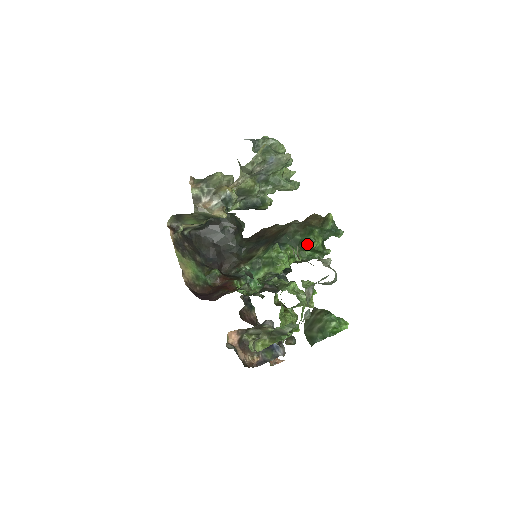
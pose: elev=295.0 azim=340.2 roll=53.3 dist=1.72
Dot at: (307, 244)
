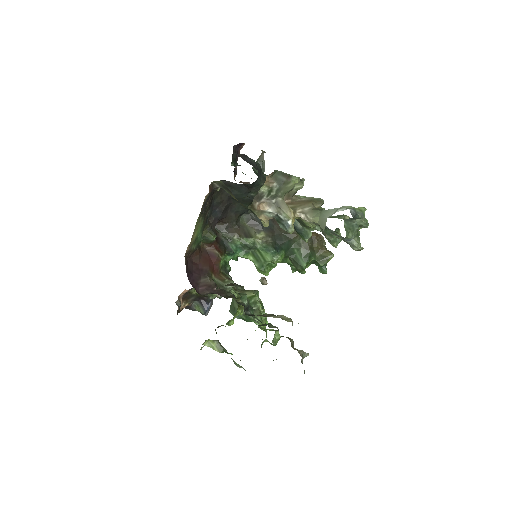
Dot at: (297, 266)
